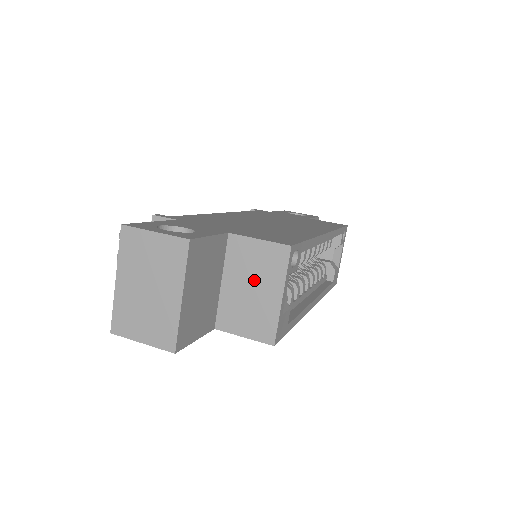
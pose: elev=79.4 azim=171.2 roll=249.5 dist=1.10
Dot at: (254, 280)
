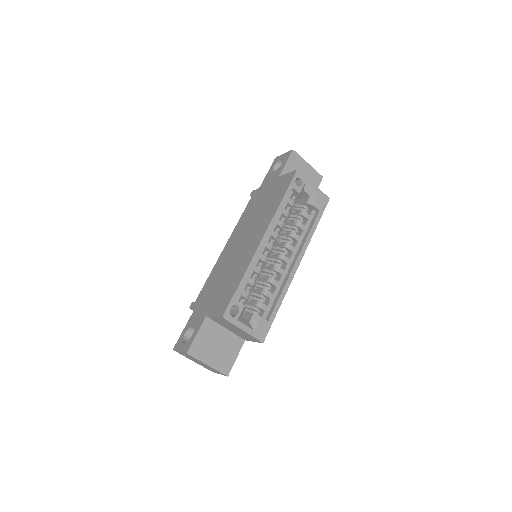
Dot at: (231, 327)
